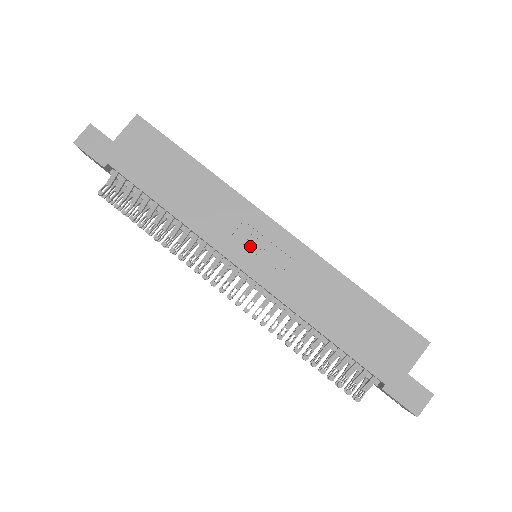
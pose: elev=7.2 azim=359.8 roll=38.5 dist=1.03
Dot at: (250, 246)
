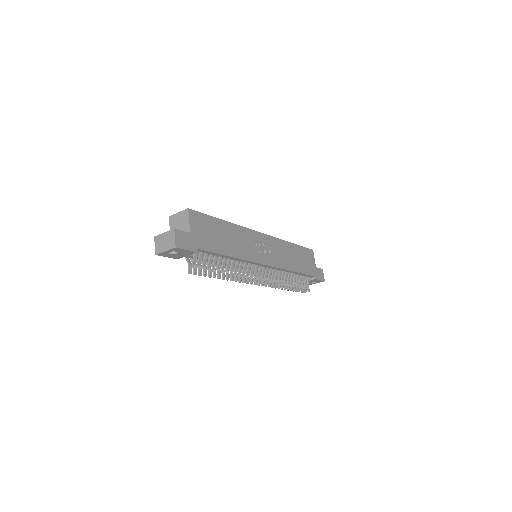
Dot at: (262, 251)
